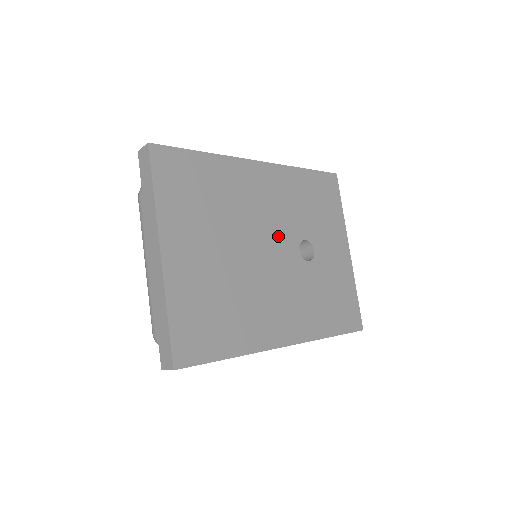
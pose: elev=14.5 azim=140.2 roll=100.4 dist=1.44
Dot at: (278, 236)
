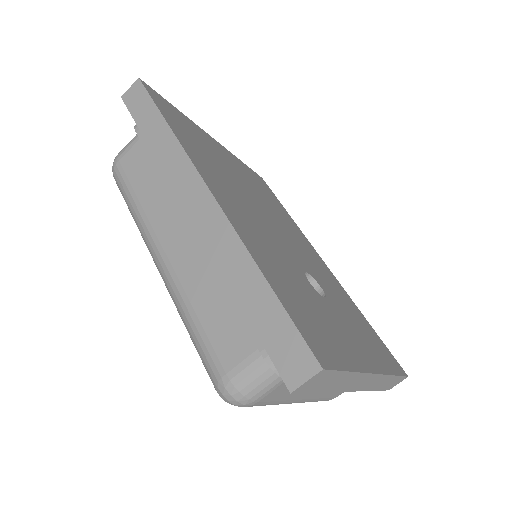
Dot at: (296, 250)
